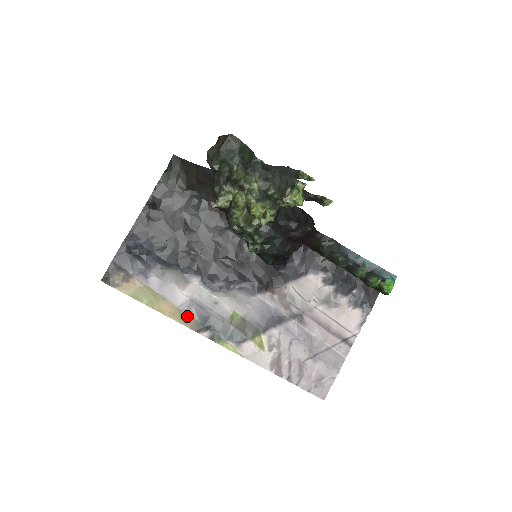
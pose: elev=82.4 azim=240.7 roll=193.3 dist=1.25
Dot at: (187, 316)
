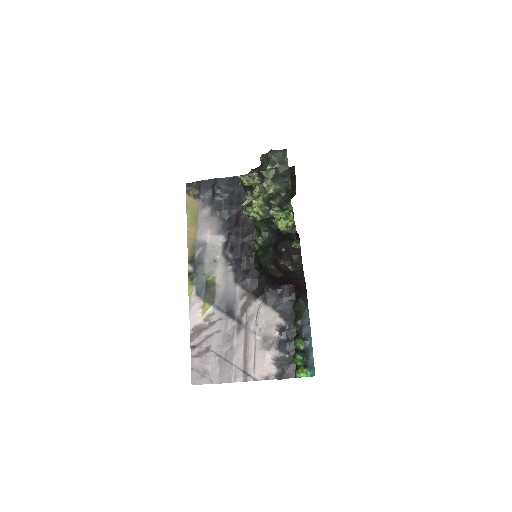
Dot at: (195, 248)
